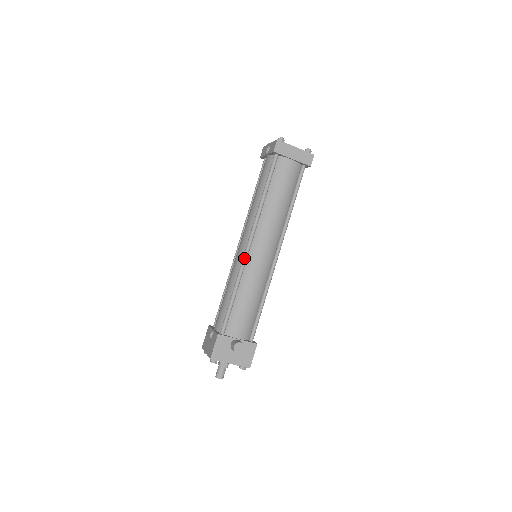
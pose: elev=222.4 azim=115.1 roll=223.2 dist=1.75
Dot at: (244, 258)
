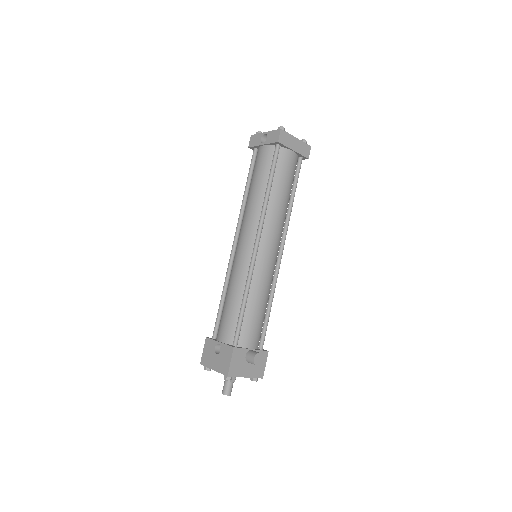
Dot at: (253, 260)
